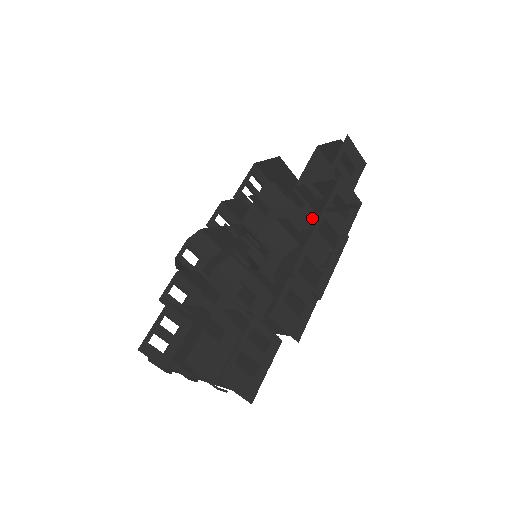
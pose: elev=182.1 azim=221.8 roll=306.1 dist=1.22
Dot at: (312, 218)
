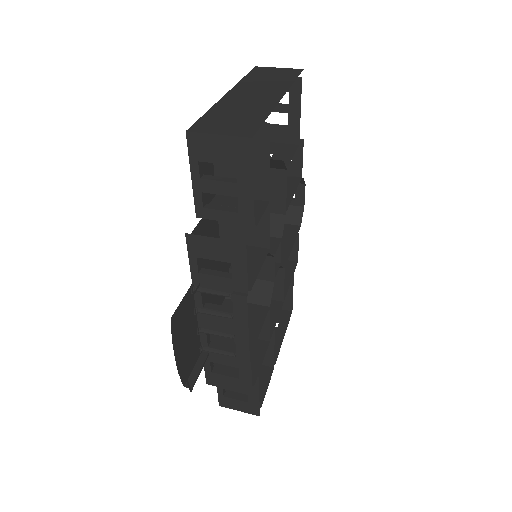
Dot at: occluded
